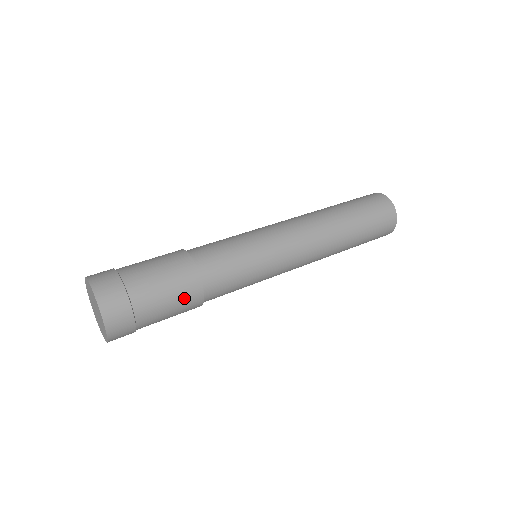
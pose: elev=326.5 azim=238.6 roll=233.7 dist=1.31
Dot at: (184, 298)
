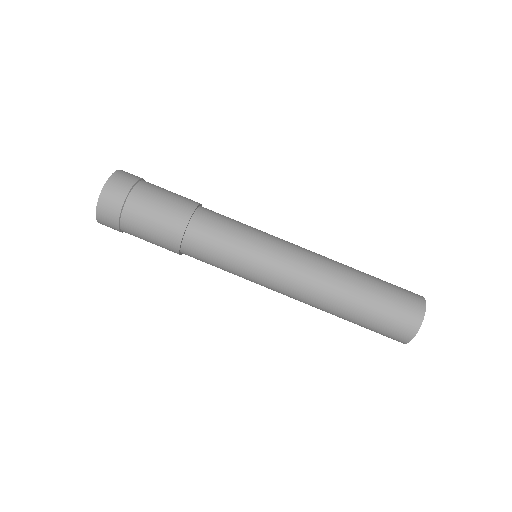
Dot at: occluded
